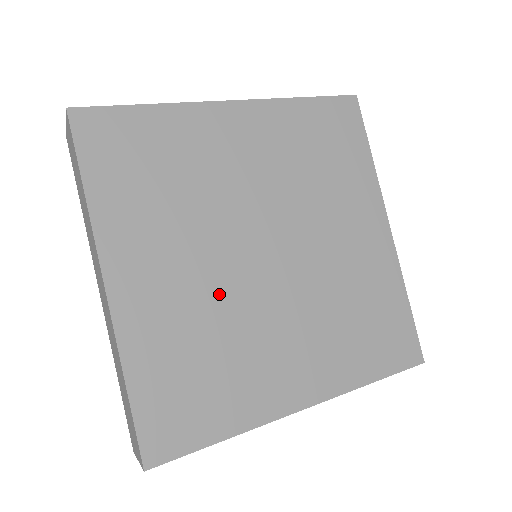
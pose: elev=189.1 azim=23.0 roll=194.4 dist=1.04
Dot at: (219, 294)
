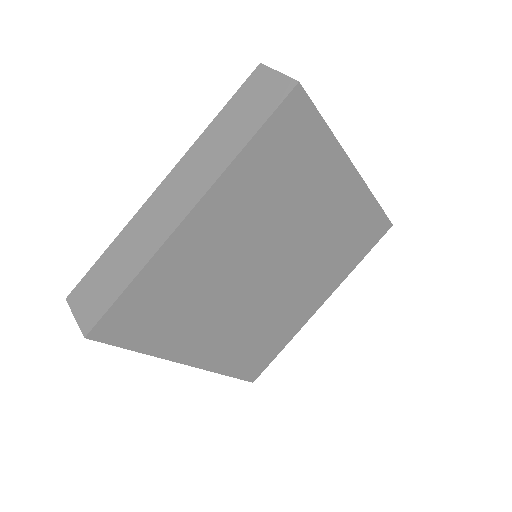
Dot at: (251, 313)
